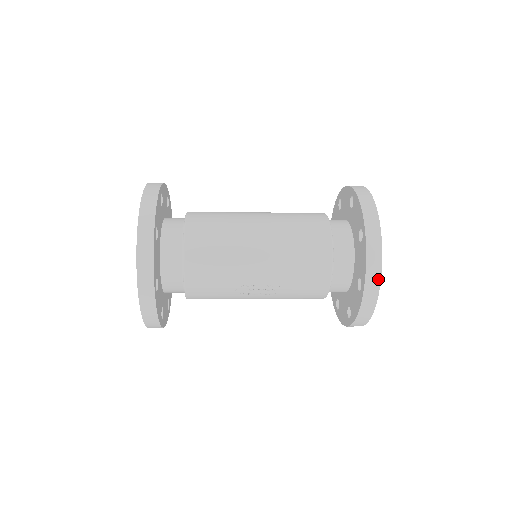
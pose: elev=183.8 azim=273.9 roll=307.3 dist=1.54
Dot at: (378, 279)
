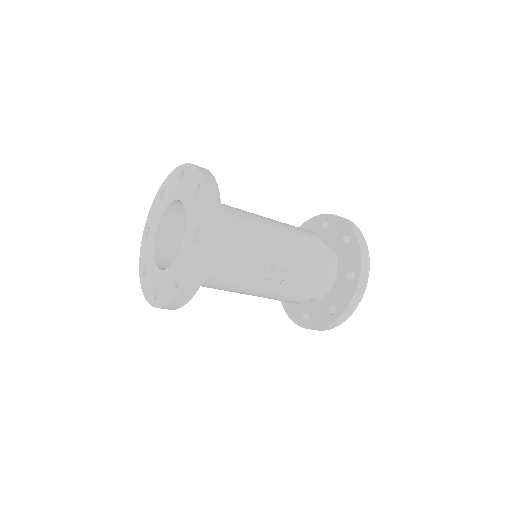
Dot at: (368, 268)
